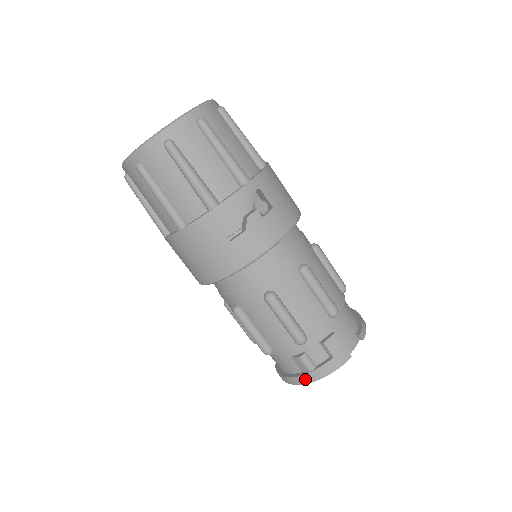
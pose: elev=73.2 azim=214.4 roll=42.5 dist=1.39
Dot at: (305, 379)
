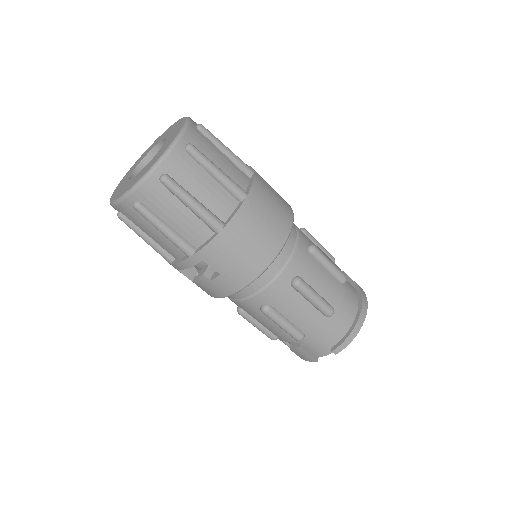
Dot at: occluded
